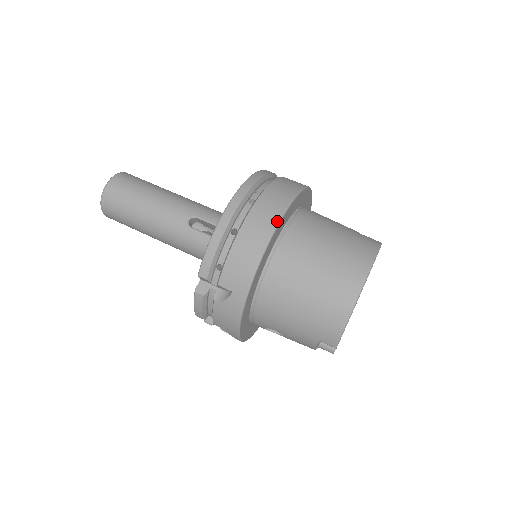
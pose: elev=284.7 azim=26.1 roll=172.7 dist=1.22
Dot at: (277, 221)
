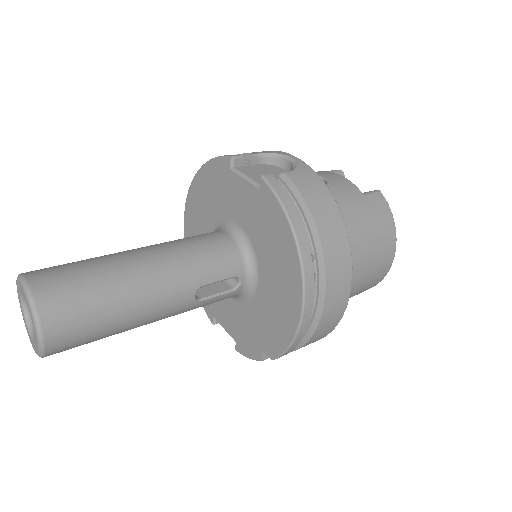
Dot at: (350, 287)
